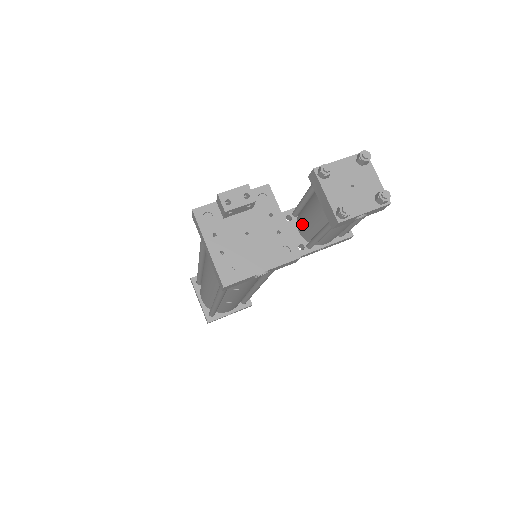
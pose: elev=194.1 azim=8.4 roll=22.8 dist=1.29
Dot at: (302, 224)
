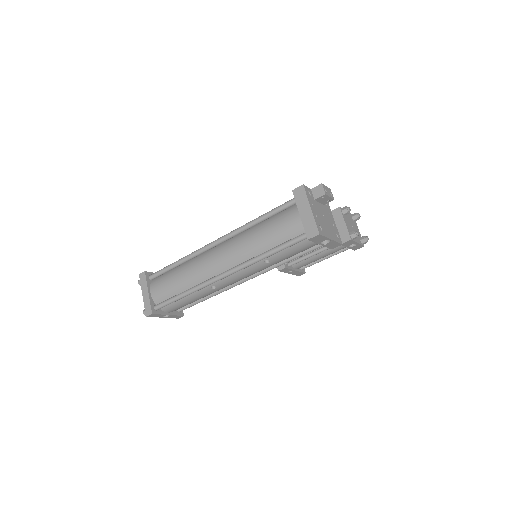
Dot at: occluded
